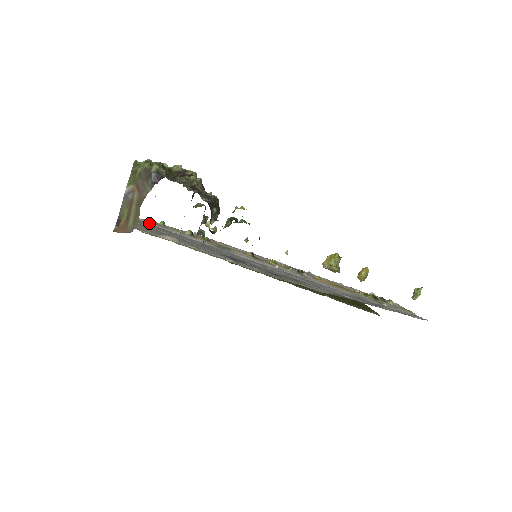
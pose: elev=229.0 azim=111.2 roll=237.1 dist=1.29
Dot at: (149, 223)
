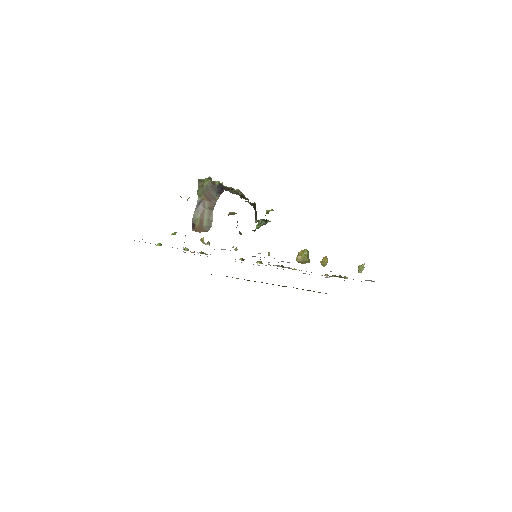
Dot at: occluded
